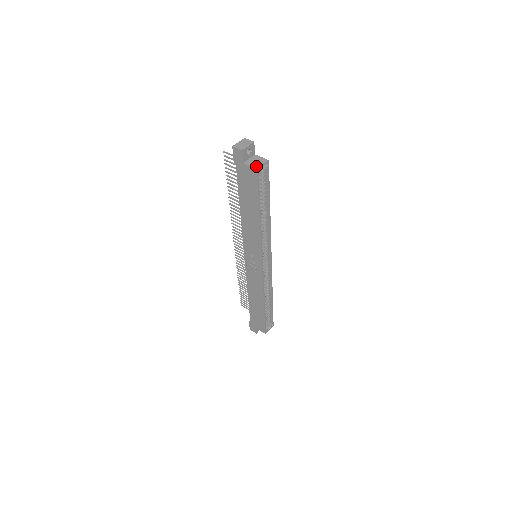
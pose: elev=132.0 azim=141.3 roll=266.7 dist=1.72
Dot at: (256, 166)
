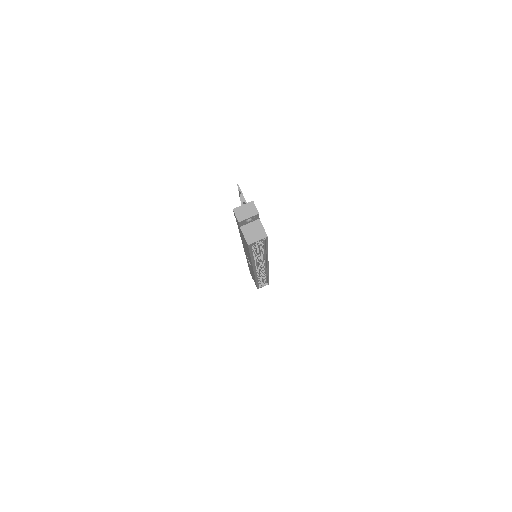
Dot at: (249, 240)
